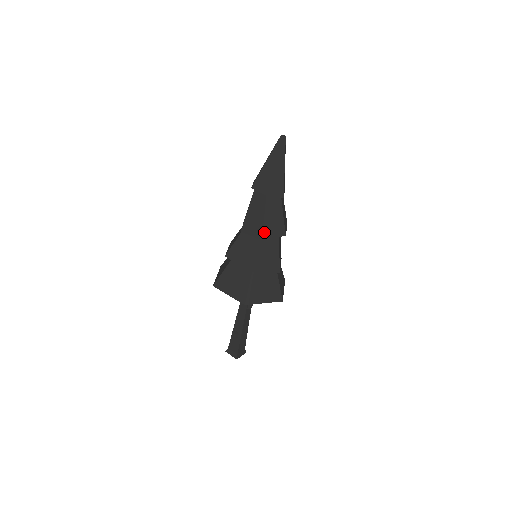
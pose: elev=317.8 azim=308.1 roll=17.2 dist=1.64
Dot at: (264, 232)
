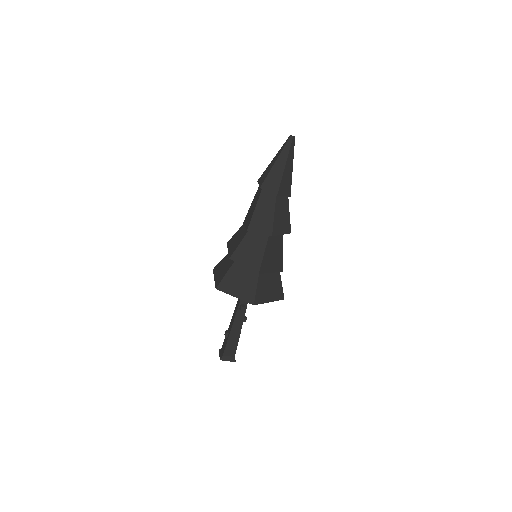
Dot at: (251, 224)
